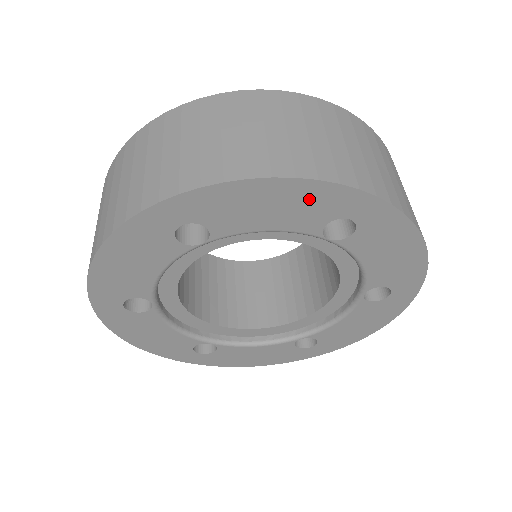
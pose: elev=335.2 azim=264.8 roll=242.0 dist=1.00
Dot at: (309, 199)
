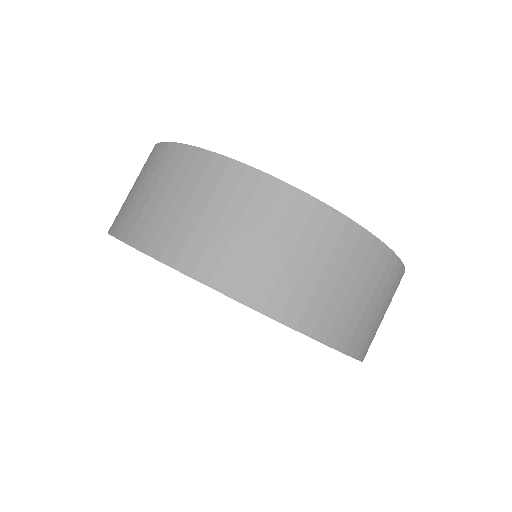
Dot at: occluded
